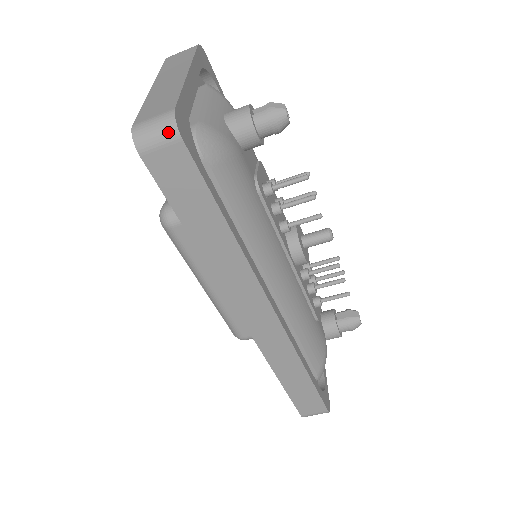
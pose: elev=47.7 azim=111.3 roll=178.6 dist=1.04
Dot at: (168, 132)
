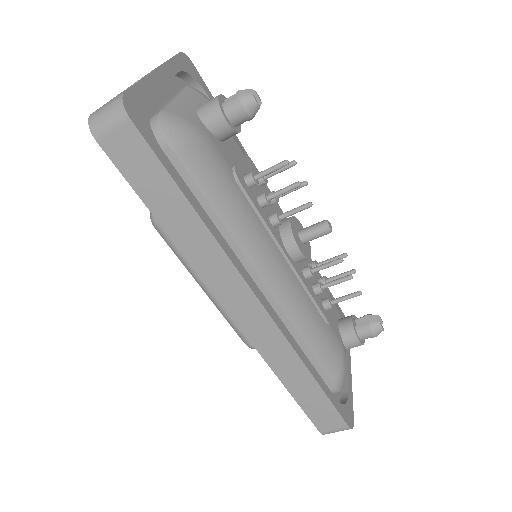
Dot at: (117, 113)
